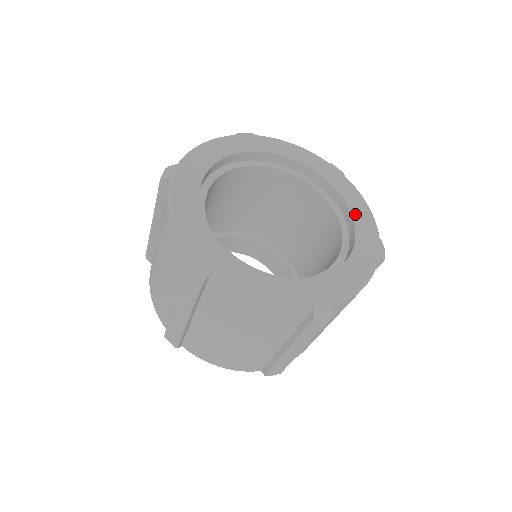
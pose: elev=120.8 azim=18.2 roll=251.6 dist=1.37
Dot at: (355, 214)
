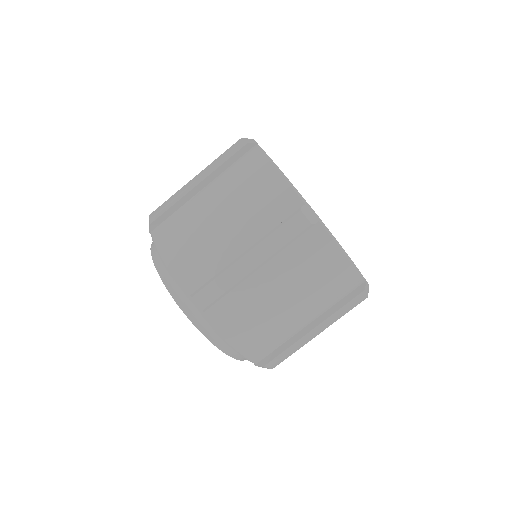
Dot at: occluded
